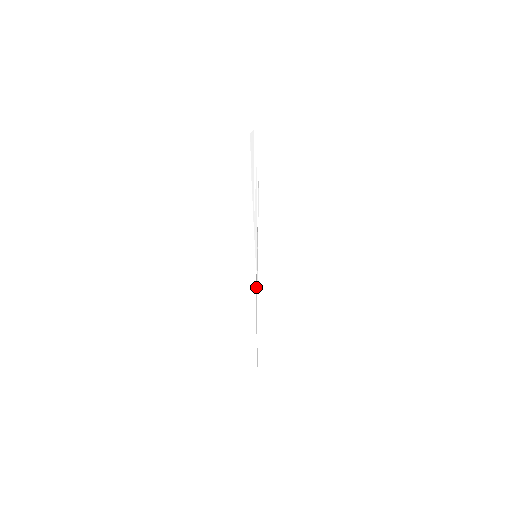
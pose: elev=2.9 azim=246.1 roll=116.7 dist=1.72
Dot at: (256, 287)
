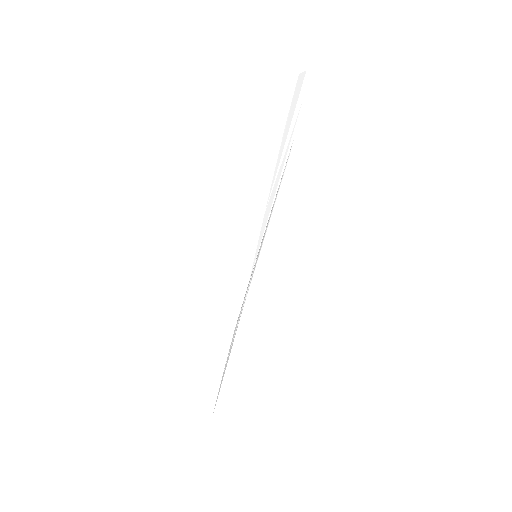
Dot at: (243, 301)
